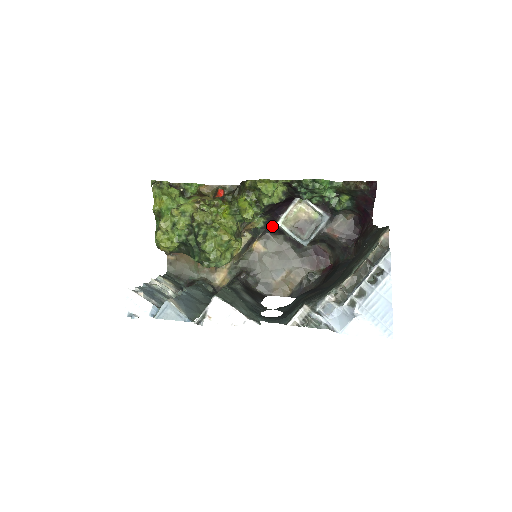
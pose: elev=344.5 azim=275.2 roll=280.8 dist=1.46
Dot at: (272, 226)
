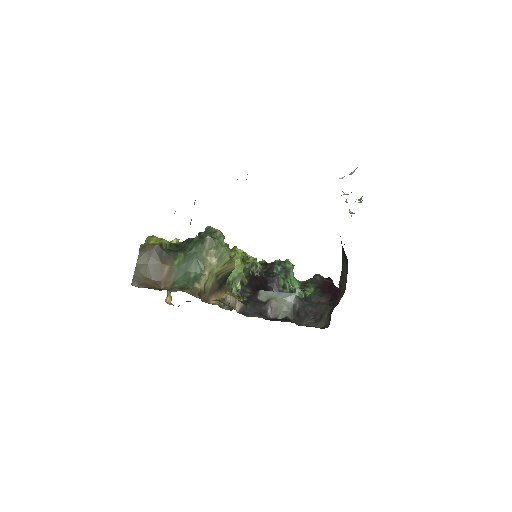
Dot at: (253, 302)
